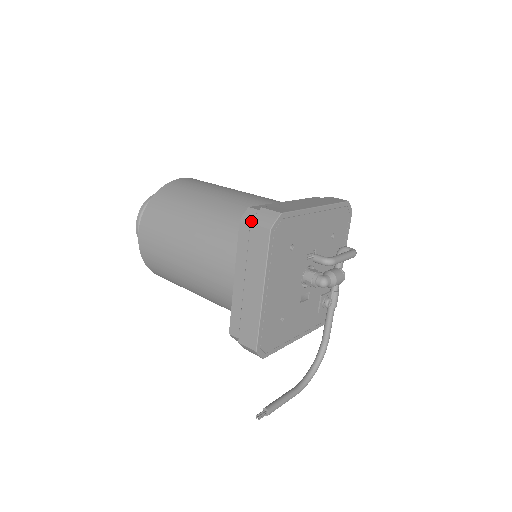
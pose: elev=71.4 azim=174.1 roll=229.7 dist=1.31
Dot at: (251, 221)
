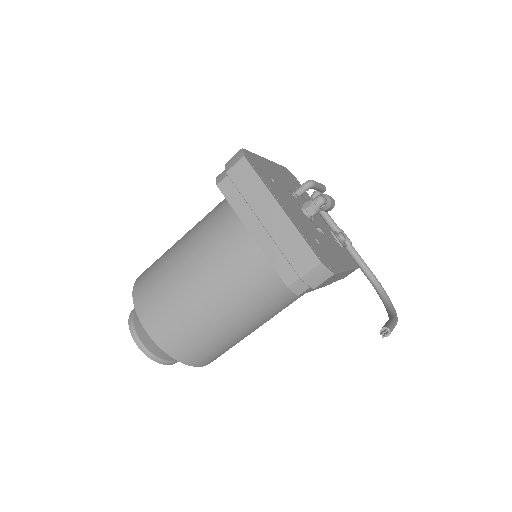
Dot at: occluded
